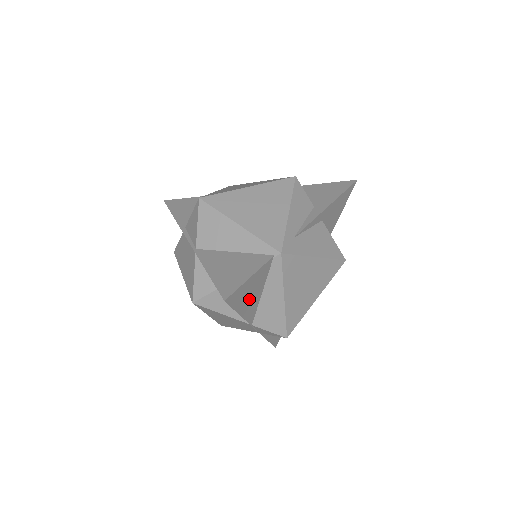
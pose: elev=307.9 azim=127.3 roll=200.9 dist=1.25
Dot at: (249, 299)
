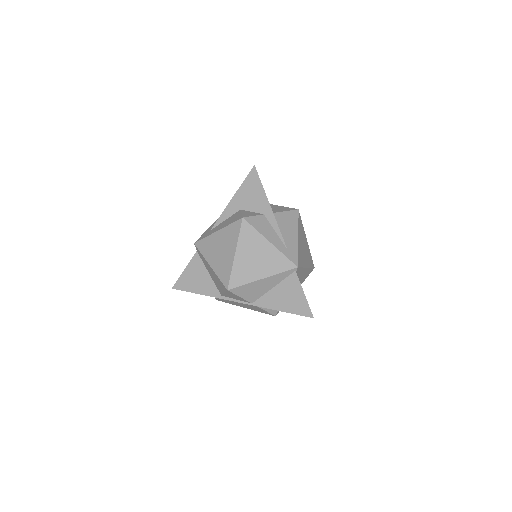
Dot at: occluded
